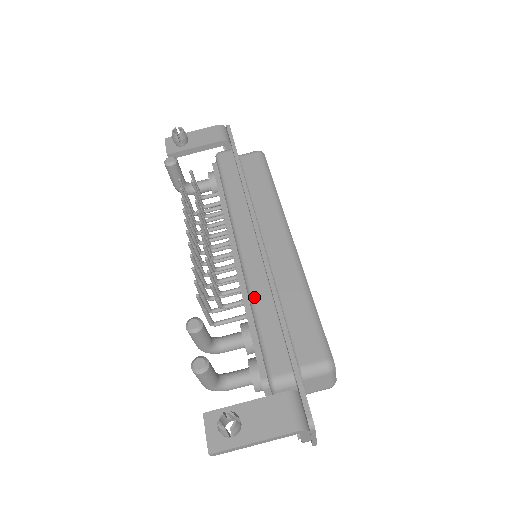
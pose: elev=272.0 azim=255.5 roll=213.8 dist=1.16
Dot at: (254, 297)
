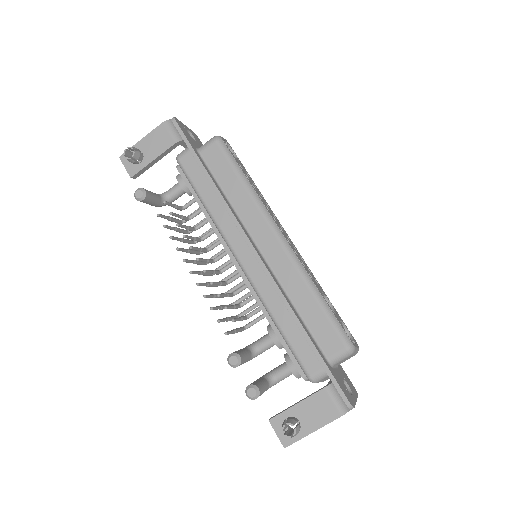
Dot at: (271, 311)
